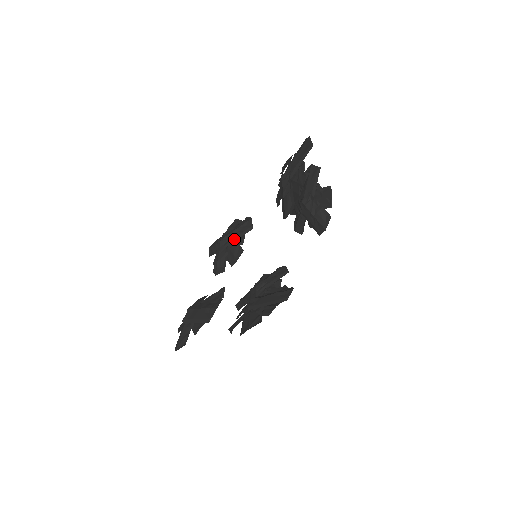
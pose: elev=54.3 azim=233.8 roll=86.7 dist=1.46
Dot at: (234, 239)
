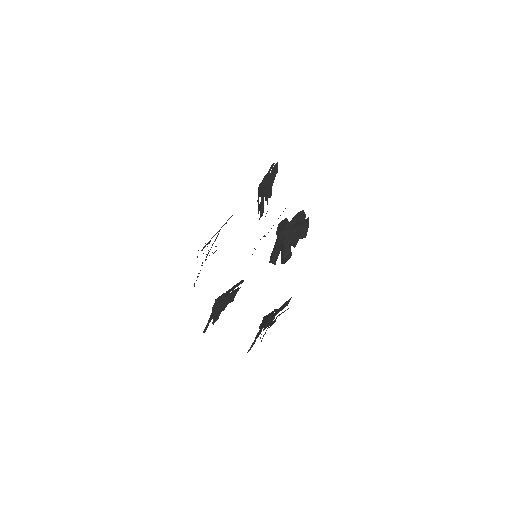
Dot at: (229, 292)
